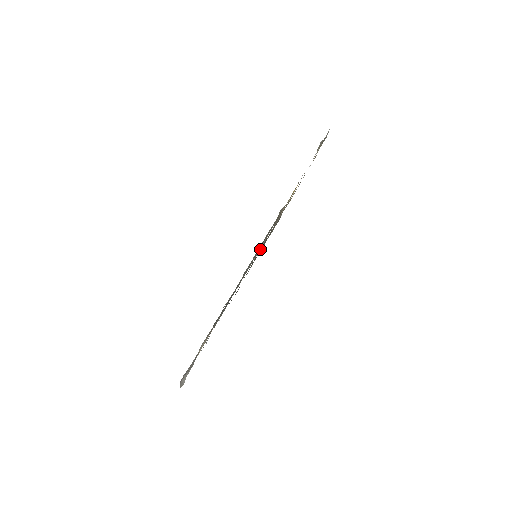
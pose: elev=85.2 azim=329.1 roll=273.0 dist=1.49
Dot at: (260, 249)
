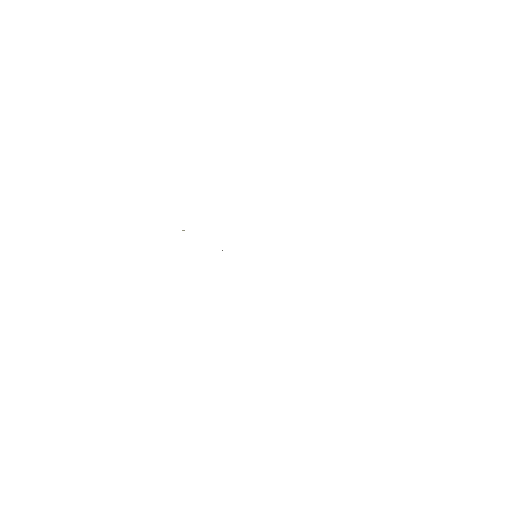
Dot at: occluded
